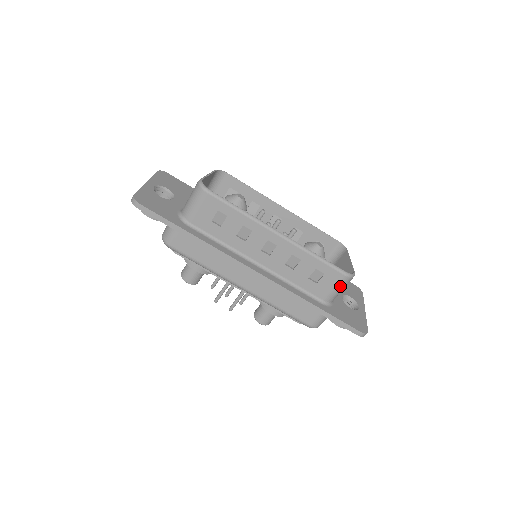
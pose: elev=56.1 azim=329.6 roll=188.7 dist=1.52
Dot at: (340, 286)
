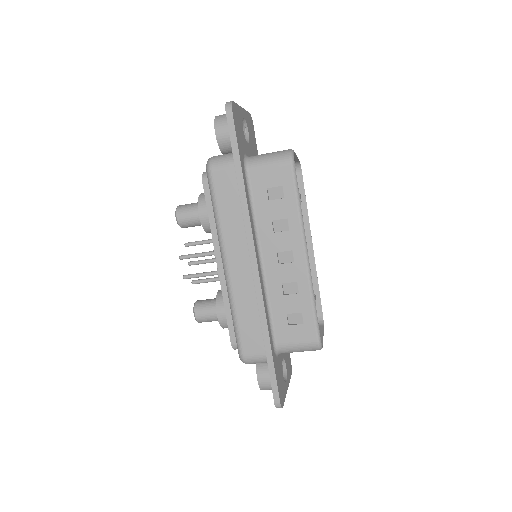
Dot at: (303, 346)
